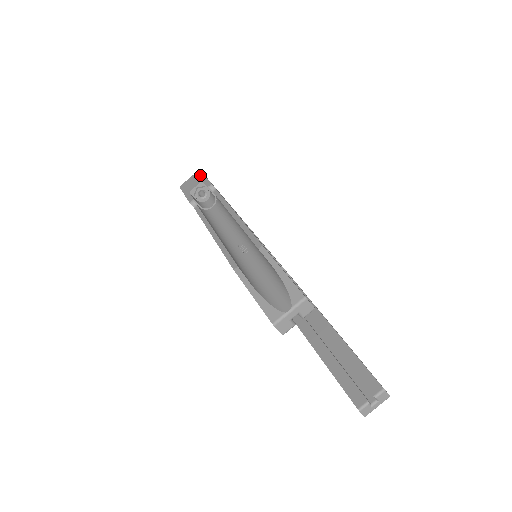
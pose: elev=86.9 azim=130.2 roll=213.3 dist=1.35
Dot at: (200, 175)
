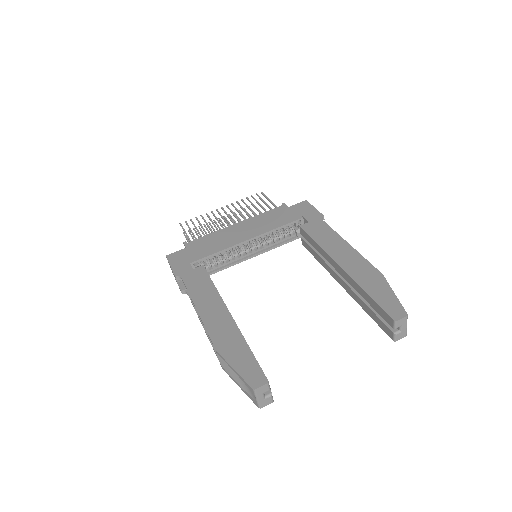
Dot at: (169, 264)
